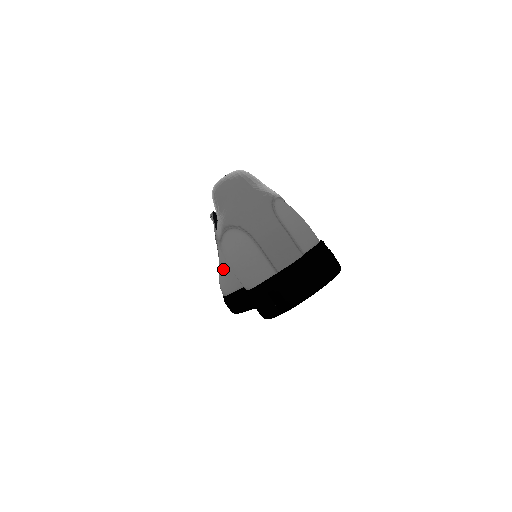
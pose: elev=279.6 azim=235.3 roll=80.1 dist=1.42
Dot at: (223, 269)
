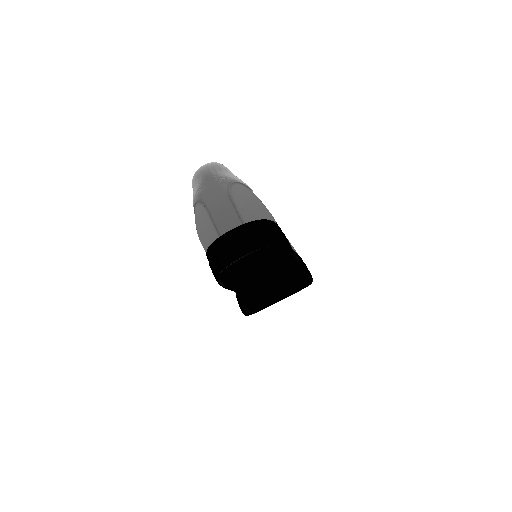
Dot at: occluded
